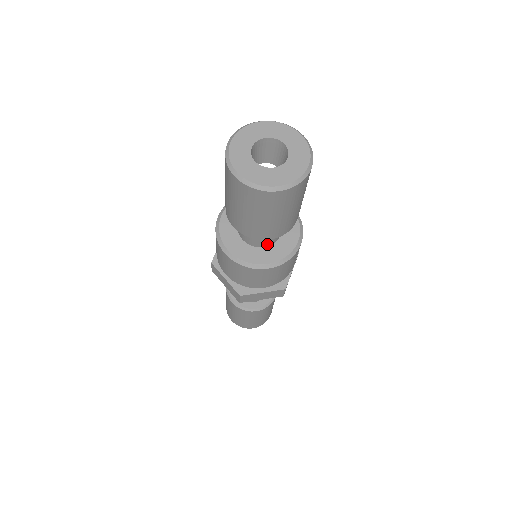
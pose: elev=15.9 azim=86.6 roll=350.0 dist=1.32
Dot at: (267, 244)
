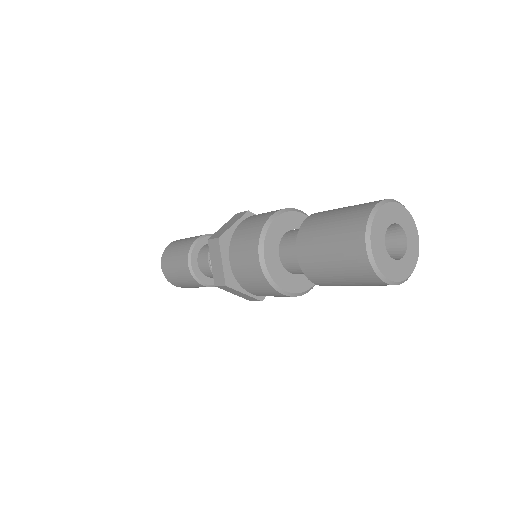
Dot at: occluded
